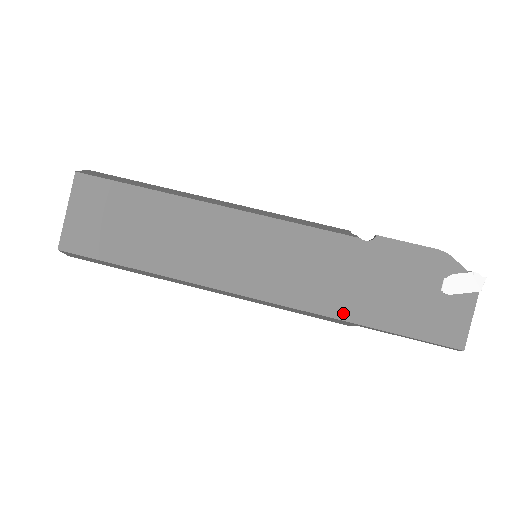
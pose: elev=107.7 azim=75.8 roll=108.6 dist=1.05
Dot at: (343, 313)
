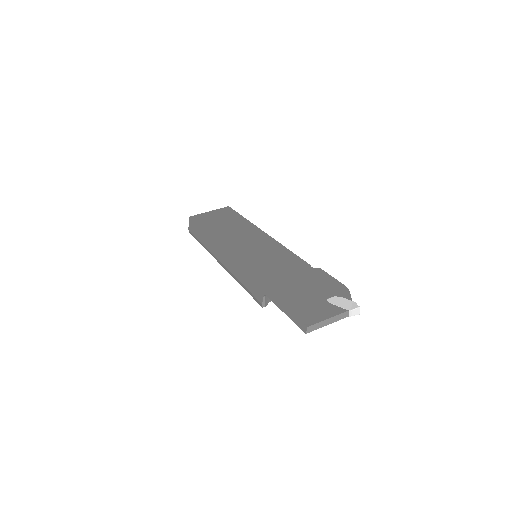
Dot at: (265, 281)
